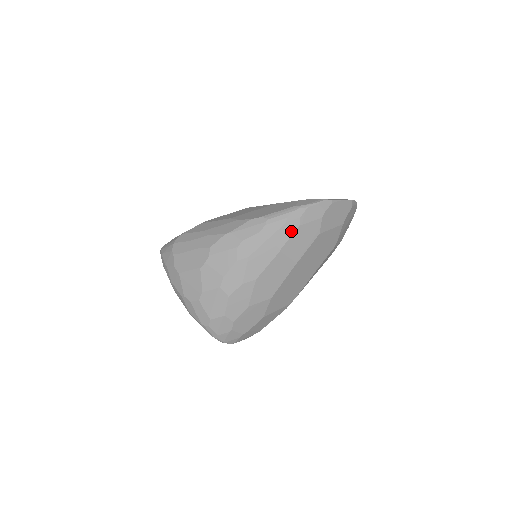
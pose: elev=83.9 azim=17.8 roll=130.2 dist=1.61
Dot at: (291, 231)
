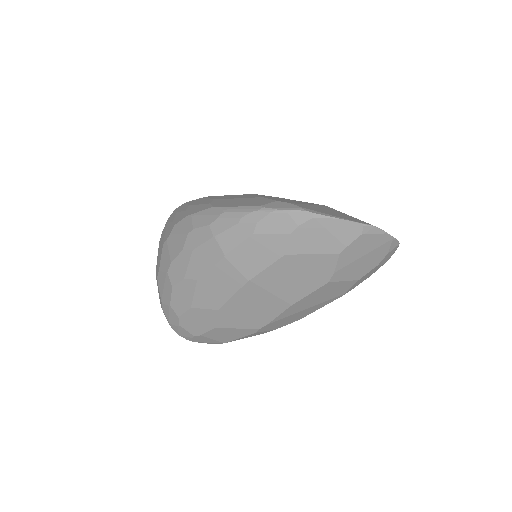
Dot at: (242, 237)
